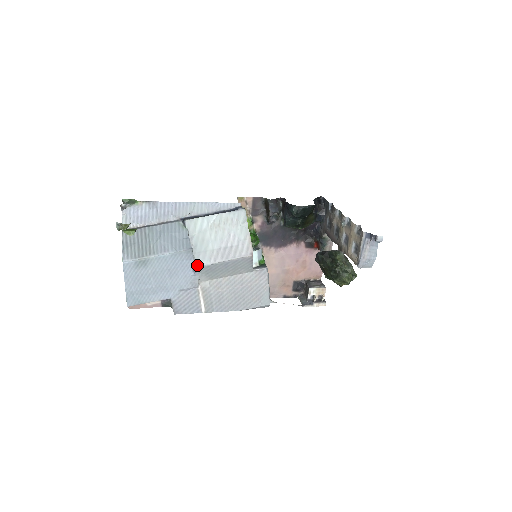
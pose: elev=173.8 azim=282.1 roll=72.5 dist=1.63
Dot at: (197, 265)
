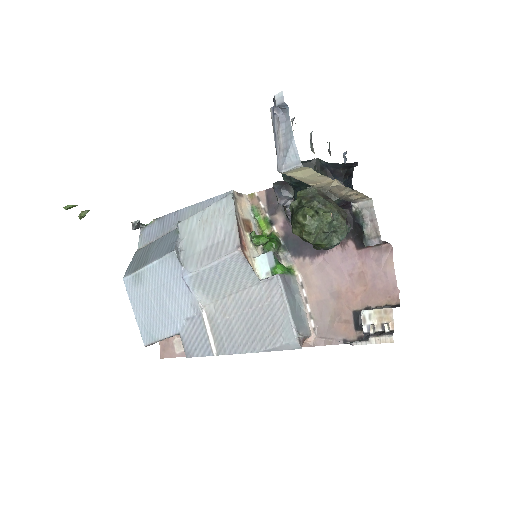
Dot at: (185, 274)
